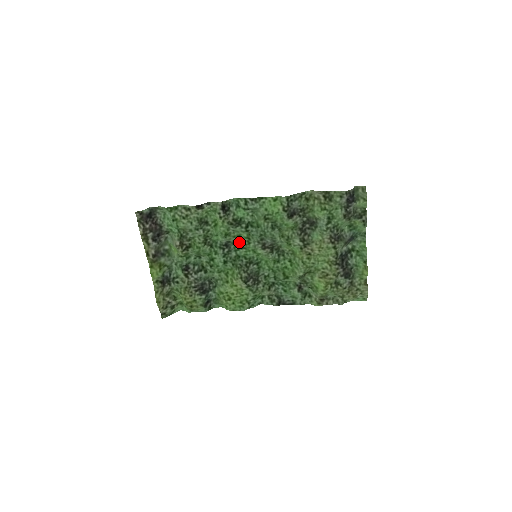
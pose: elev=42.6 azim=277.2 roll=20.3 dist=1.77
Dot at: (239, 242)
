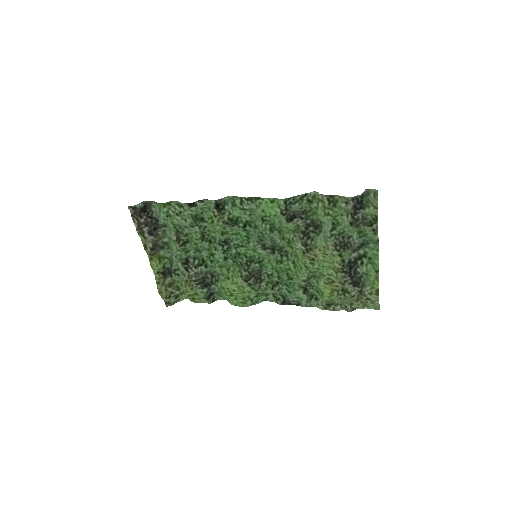
Dot at: (238, 240)
